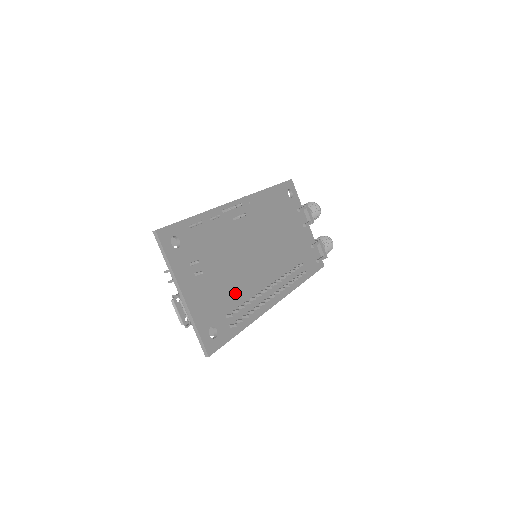
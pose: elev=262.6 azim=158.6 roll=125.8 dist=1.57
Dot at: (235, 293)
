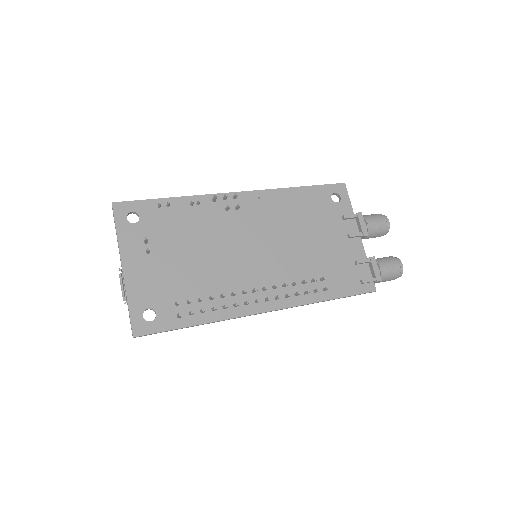
Dot at: (199, 284)
